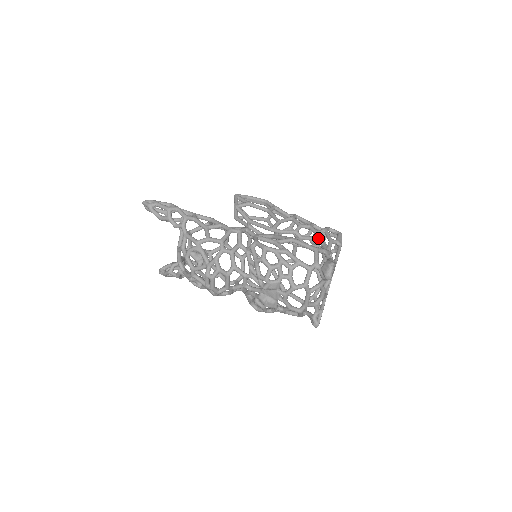
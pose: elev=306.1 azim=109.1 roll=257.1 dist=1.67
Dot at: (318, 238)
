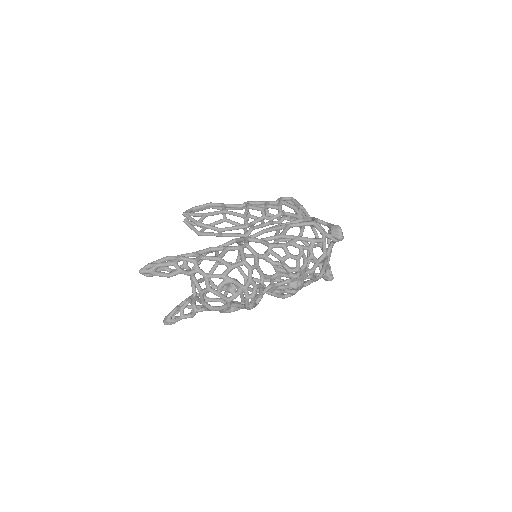
Dot at: (284, 212)
